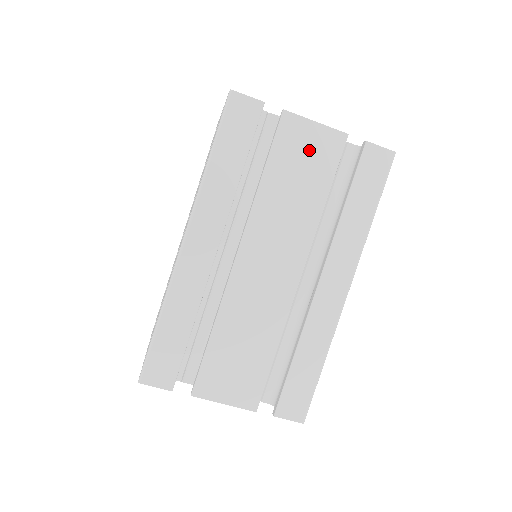
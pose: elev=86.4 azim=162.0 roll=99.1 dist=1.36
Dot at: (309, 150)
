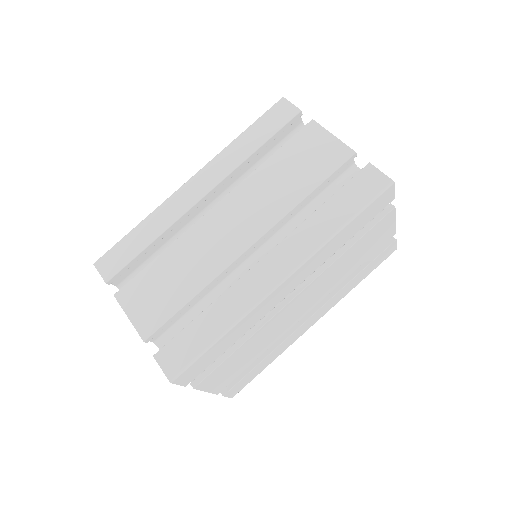
Dot at: (316, 153)
